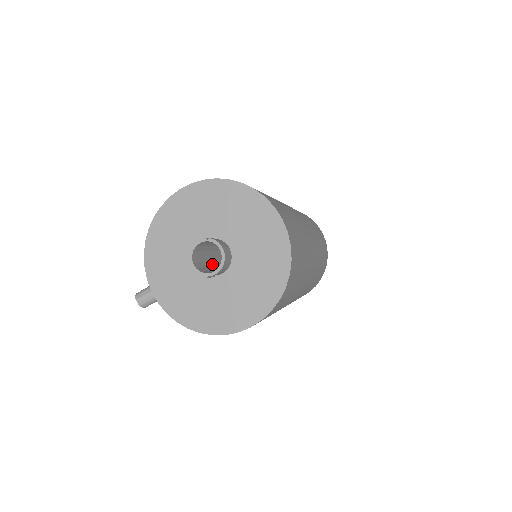
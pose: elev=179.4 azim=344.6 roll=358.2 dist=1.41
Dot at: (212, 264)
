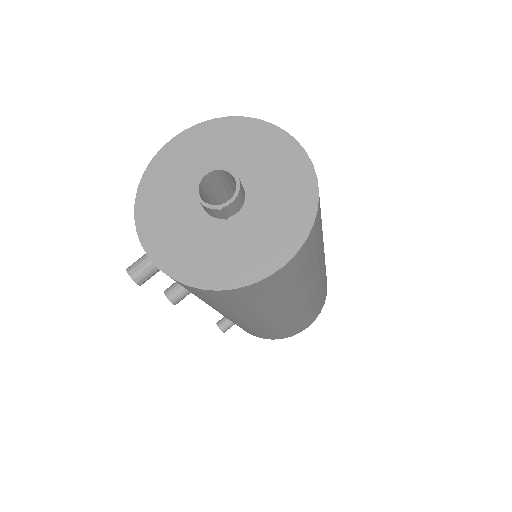
Dot at: occluded
